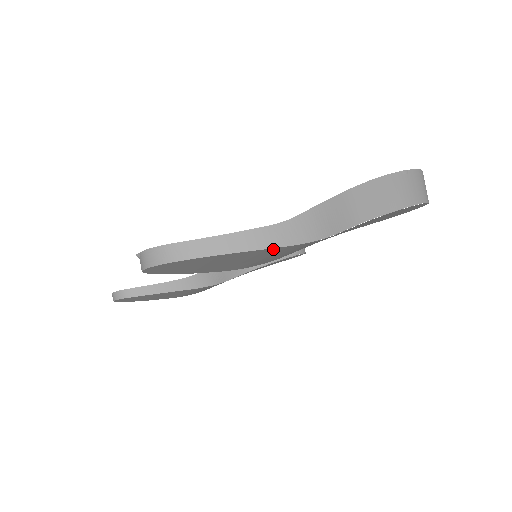
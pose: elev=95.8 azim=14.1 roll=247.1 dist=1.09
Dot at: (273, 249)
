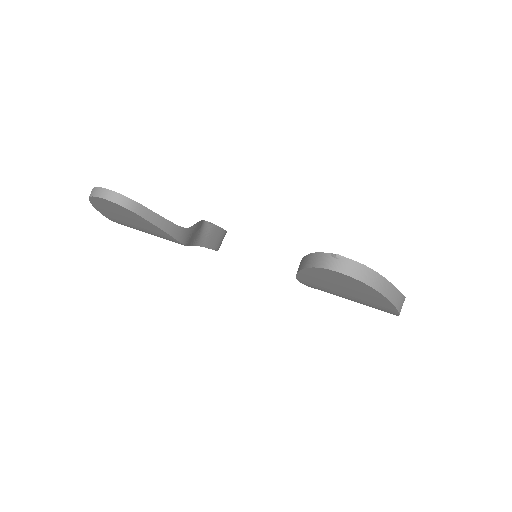
Dot at: (393, 310)
